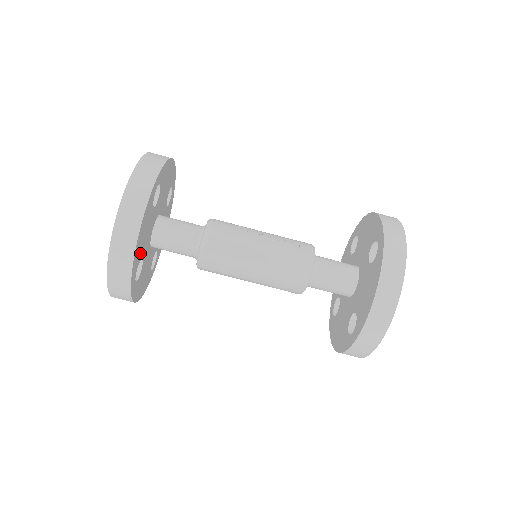
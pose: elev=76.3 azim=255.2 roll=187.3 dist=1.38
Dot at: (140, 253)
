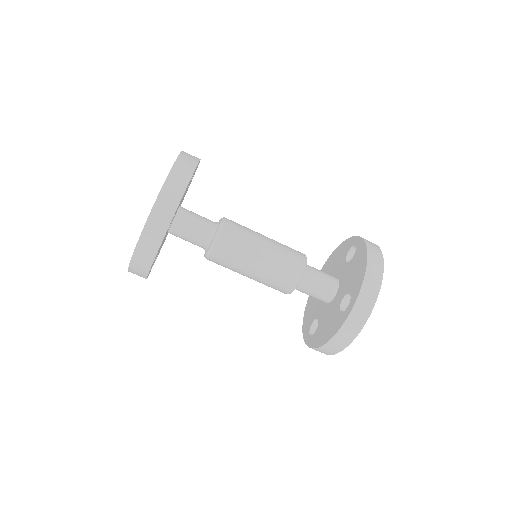
Dot at: occluded
